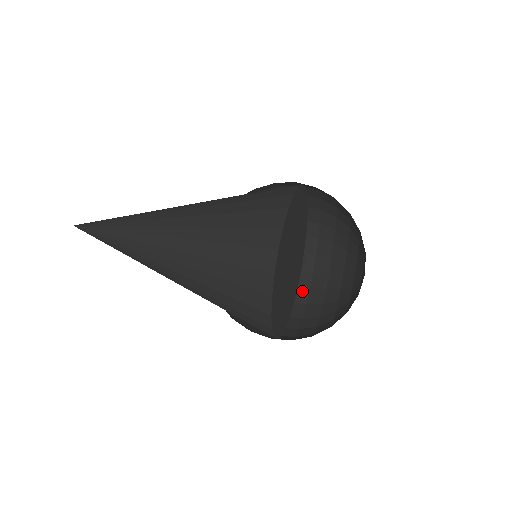
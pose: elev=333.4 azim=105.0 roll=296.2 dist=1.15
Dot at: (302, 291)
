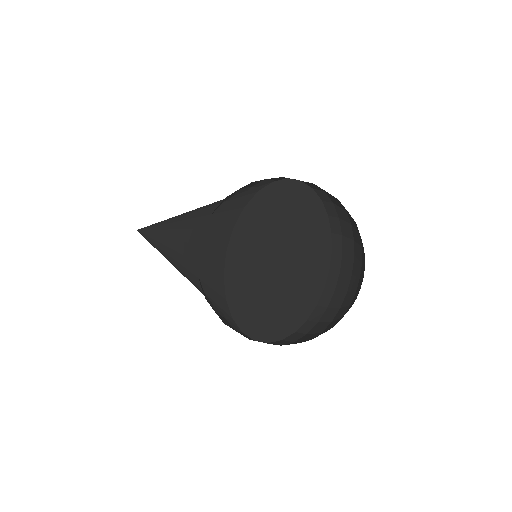
Dot at: (271, 343)
